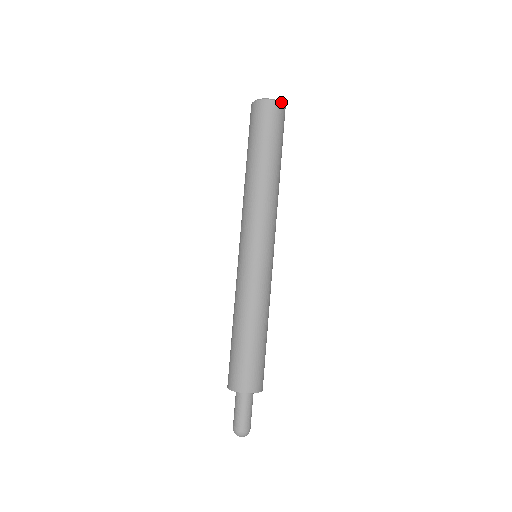
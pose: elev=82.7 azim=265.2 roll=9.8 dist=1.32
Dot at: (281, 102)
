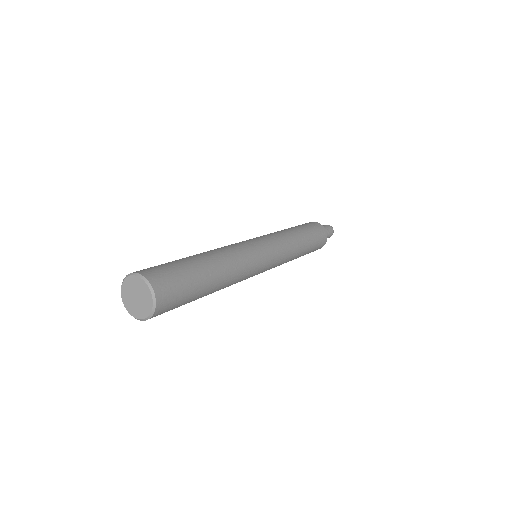
Dot at: (154, 308)
